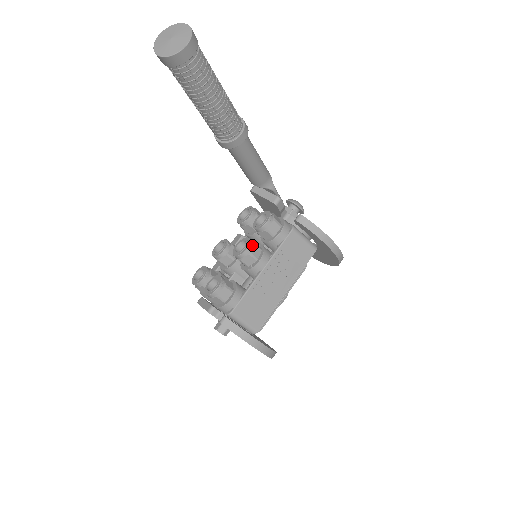
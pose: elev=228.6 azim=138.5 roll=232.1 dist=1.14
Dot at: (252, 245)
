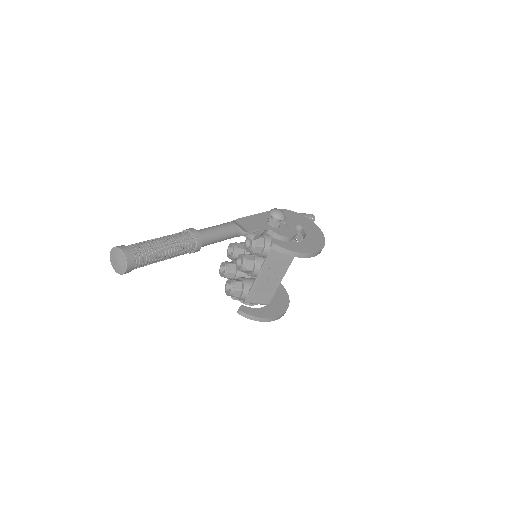
Dot at: (245, 263)
